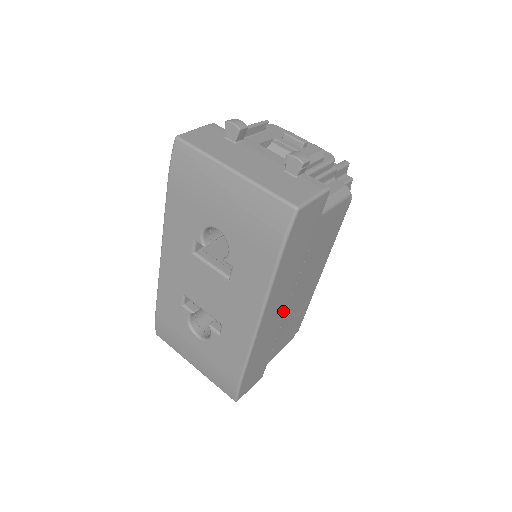
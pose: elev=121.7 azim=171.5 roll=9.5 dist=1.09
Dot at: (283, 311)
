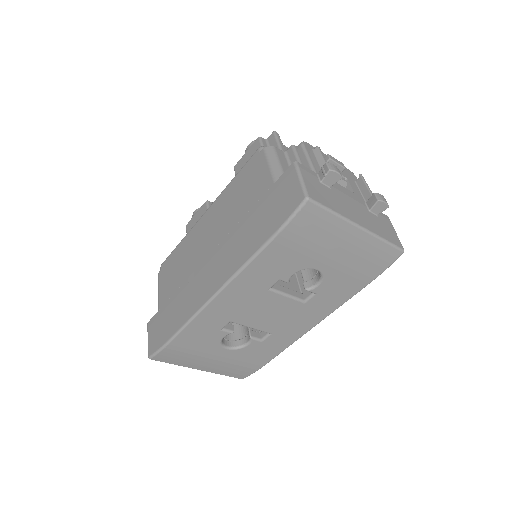
Dot at: occluded
